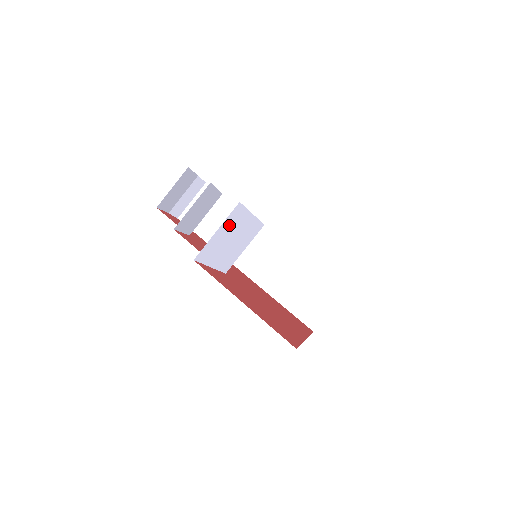
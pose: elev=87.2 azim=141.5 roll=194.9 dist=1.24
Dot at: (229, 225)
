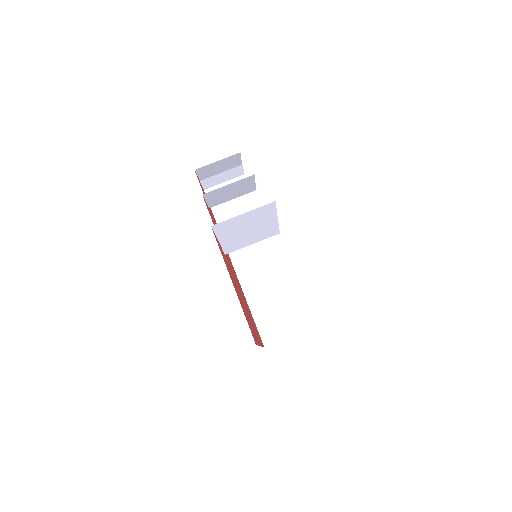
Dot at: (255, 215)
